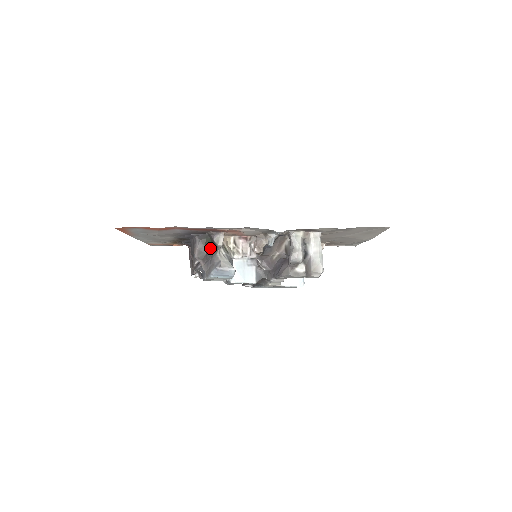
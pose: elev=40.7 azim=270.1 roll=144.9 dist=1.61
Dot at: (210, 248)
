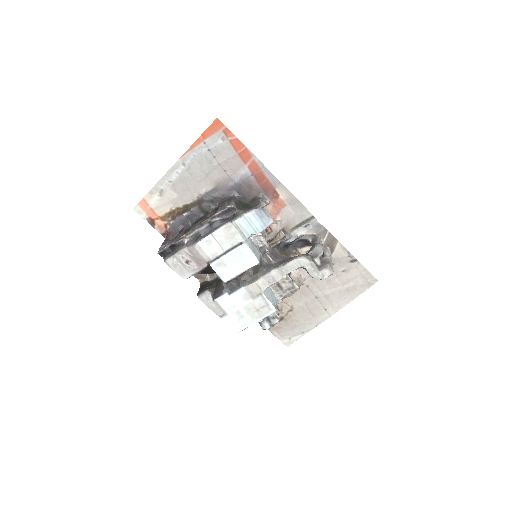
Dot at: (246, 207)
